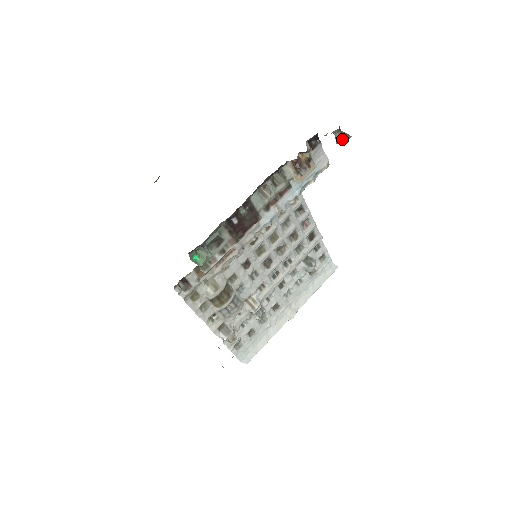
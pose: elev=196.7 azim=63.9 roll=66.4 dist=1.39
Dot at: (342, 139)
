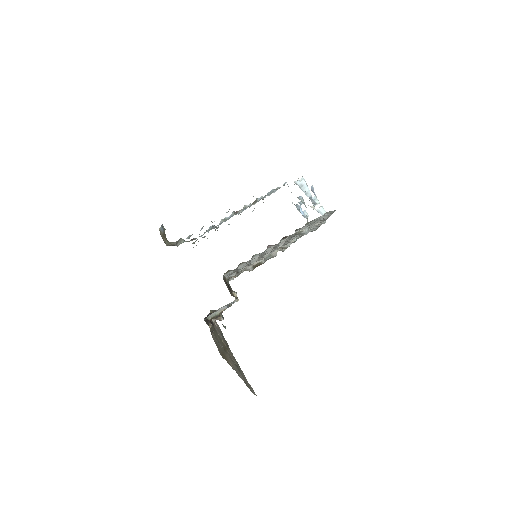
Dot at: occluded
